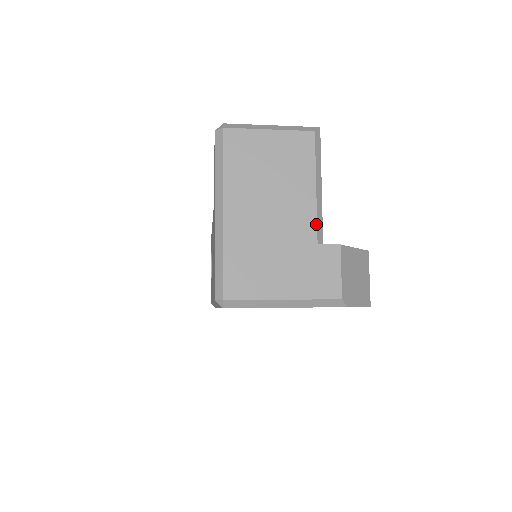
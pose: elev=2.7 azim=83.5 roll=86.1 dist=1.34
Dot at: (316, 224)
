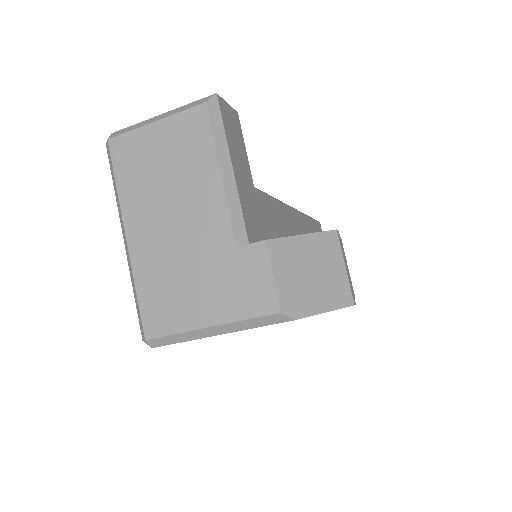
Dot at: (230, 222)
